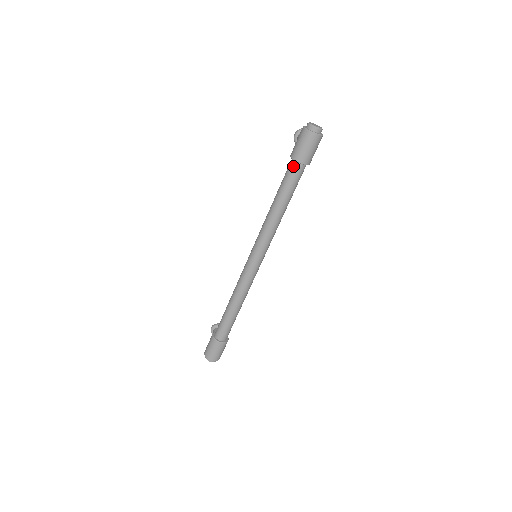
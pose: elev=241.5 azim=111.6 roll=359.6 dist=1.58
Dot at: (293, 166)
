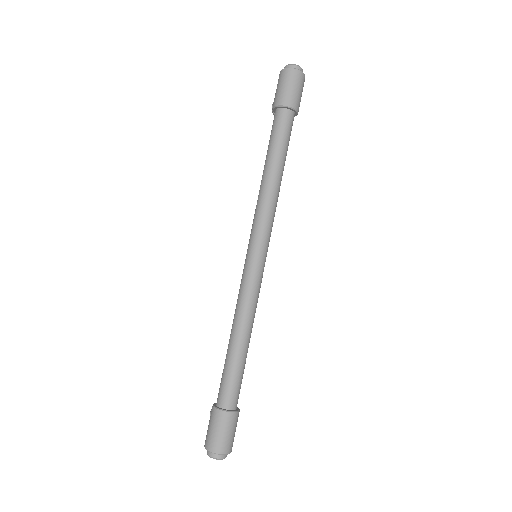
Dot at: (279, 115)
